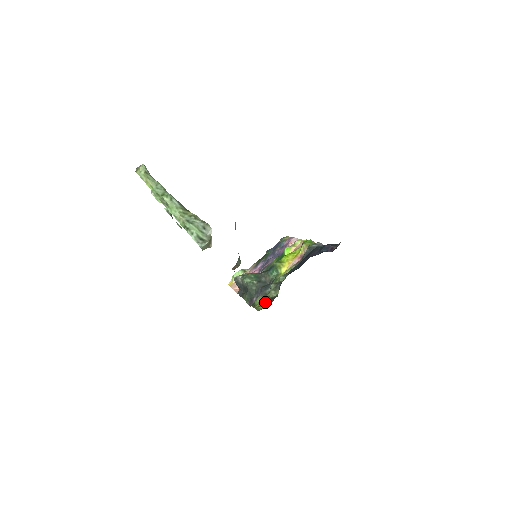
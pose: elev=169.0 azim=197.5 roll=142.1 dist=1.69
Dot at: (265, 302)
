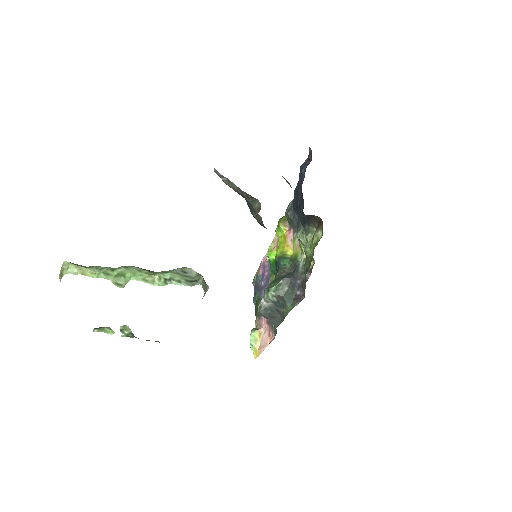
Dot at: (316, 235)
